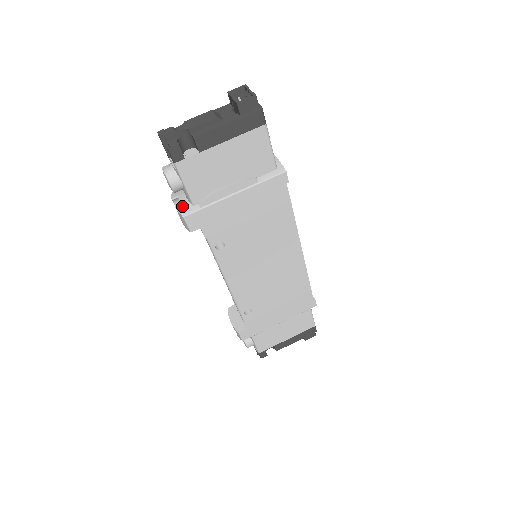
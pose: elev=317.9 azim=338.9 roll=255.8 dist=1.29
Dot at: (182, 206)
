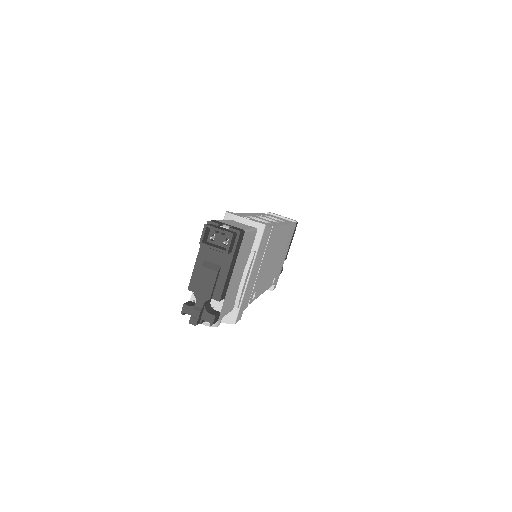
Dot at: (225, 318)
